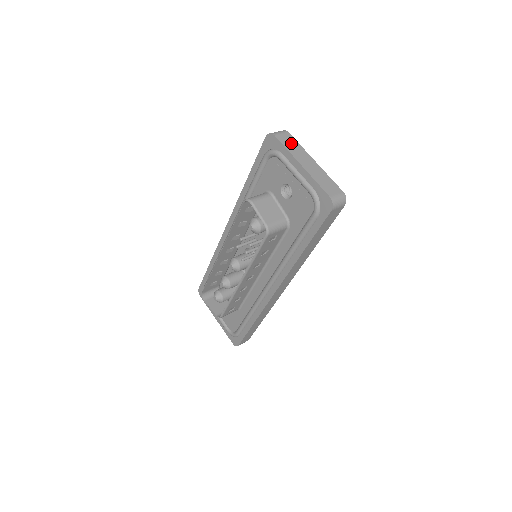
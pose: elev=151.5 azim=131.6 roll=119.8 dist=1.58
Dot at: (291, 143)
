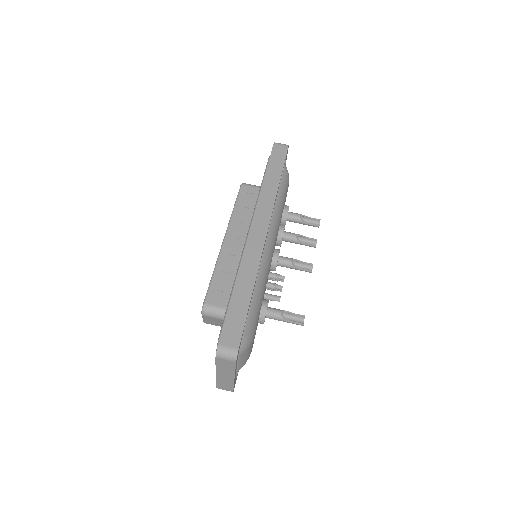
Dot at: (226, 366)
